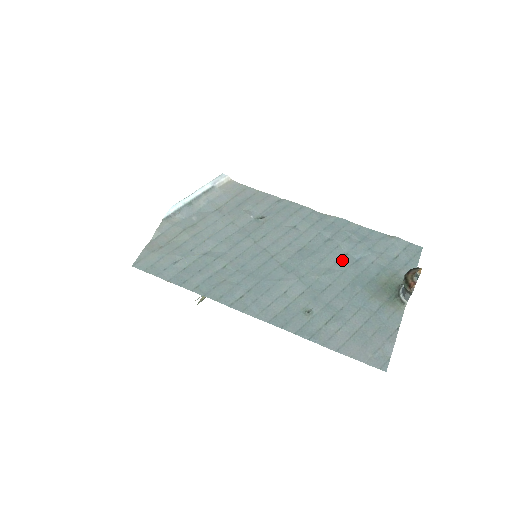
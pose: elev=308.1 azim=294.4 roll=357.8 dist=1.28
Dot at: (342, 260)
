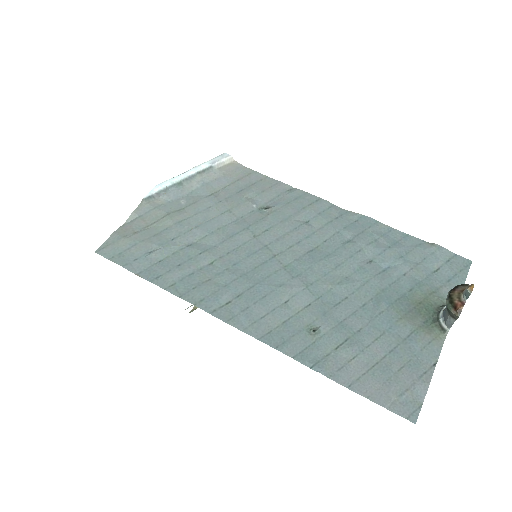
Dot at: (364, 268)
